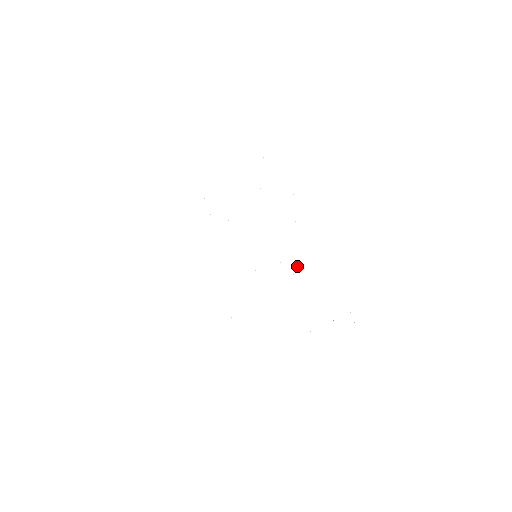
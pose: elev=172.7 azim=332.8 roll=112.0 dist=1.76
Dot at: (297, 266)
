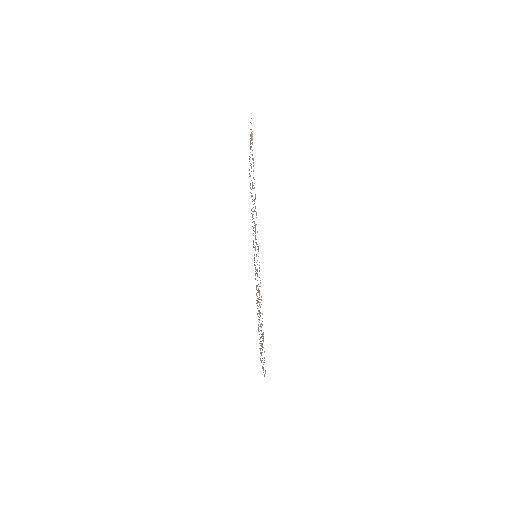
Dot at: occluded
